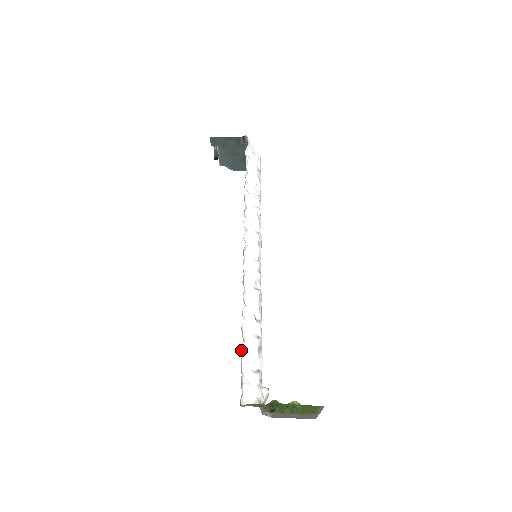
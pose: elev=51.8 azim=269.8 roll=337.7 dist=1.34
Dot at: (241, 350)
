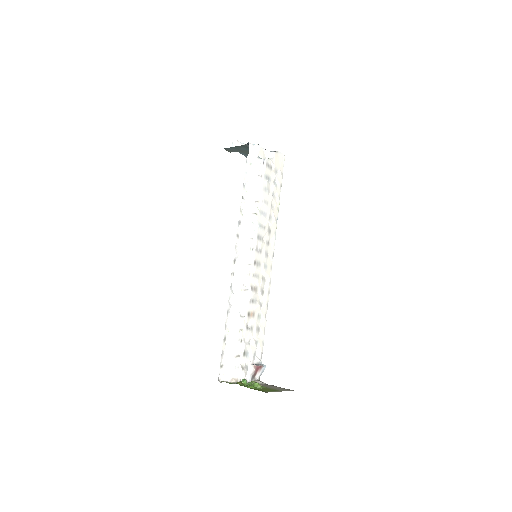
Dot at: (225, 341)
